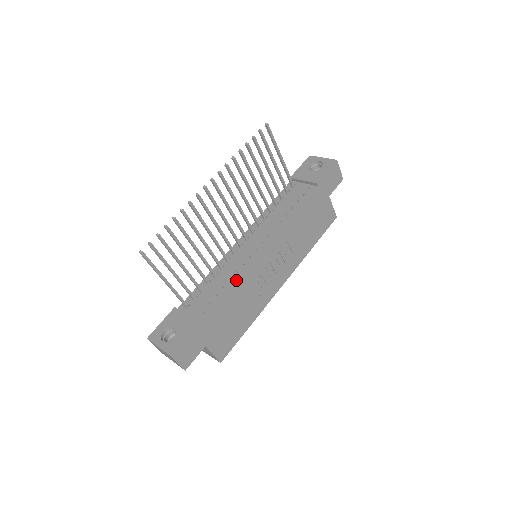
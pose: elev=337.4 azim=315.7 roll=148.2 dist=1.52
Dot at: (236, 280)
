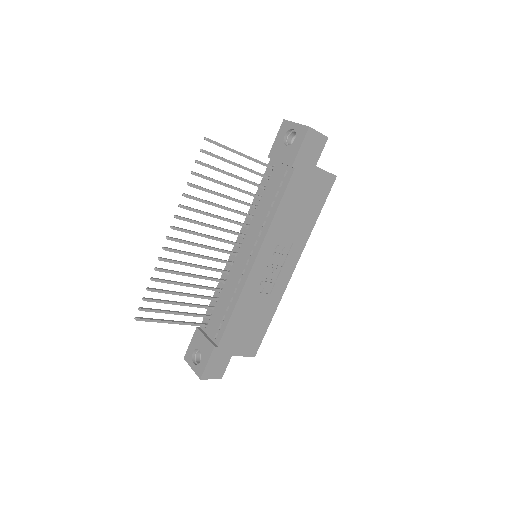
Dot at: (237, 298)
